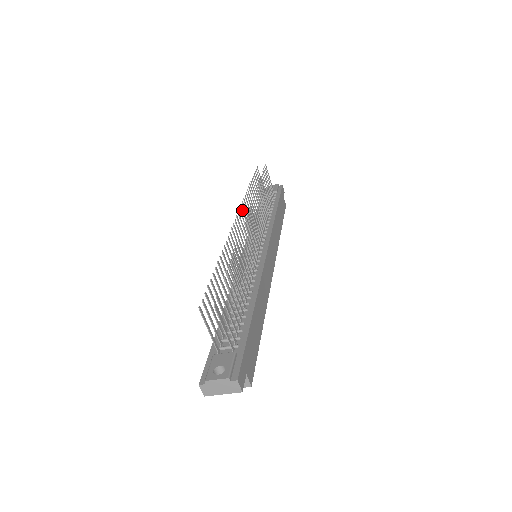
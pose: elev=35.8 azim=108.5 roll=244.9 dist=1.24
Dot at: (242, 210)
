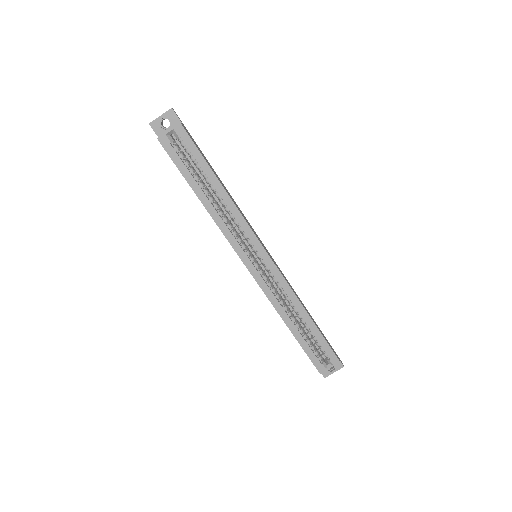
Dot at: occluded
